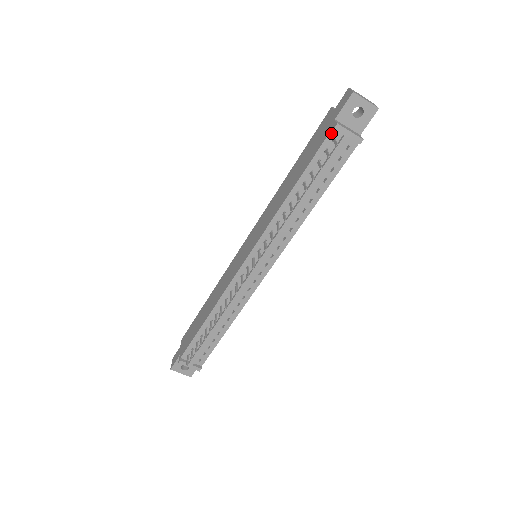
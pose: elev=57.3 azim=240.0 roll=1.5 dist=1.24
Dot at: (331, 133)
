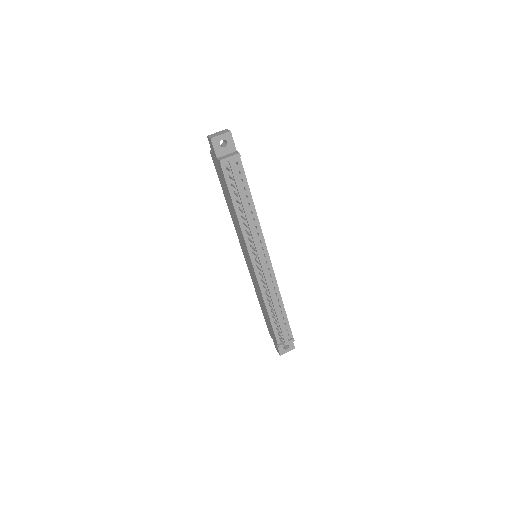
Dot at: (222, 167)
